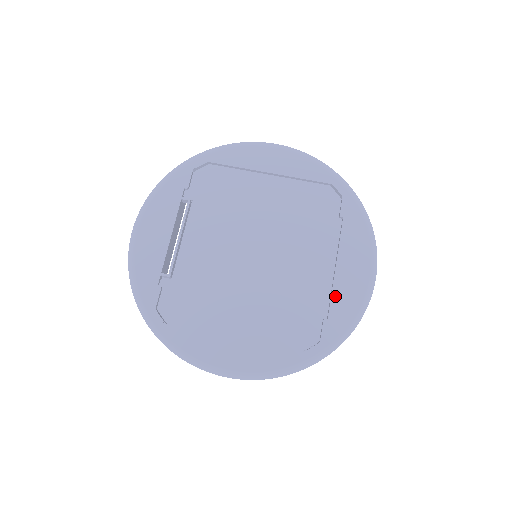
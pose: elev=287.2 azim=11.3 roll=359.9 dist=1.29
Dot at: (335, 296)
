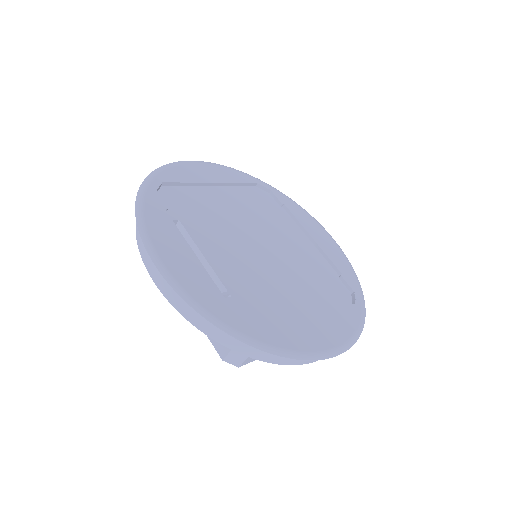
Dot at: (331, 257)
